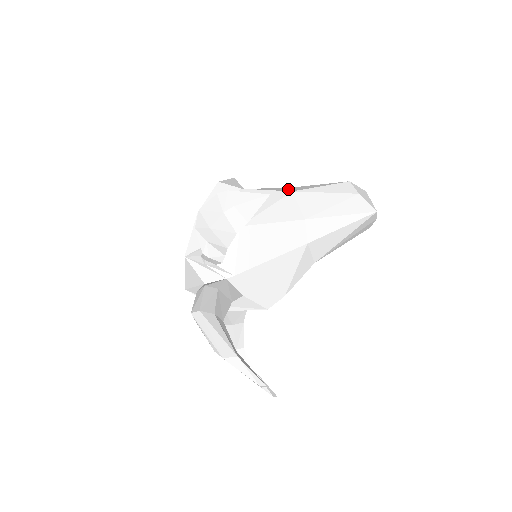
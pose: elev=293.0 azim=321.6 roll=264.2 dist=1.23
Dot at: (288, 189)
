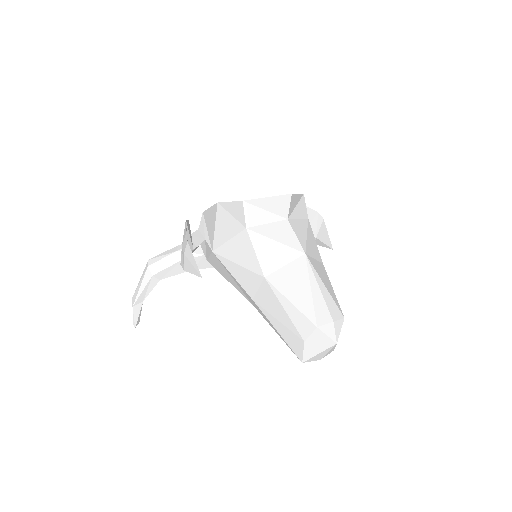
Dot at: (288, 264)
